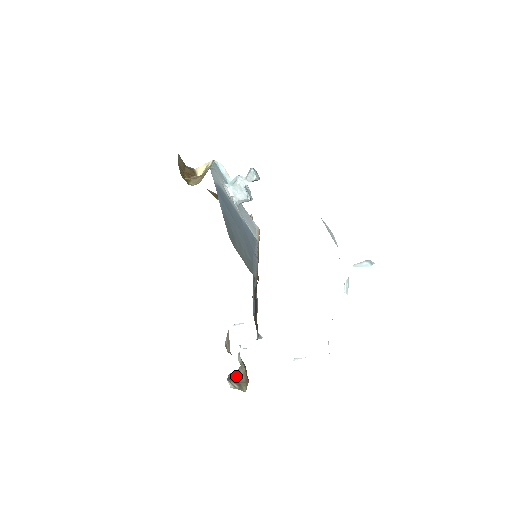
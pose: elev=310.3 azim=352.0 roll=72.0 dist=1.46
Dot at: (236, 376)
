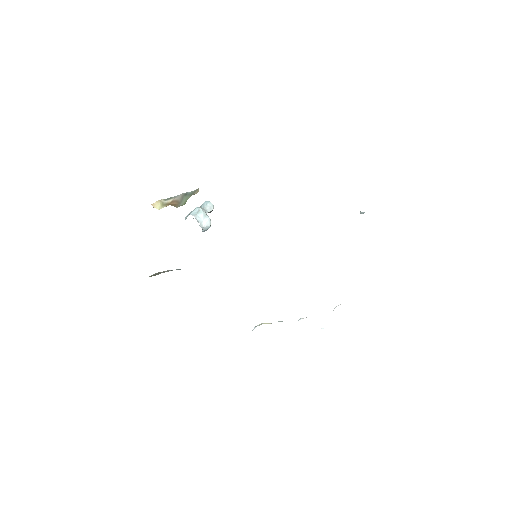
Dot at: occluded
